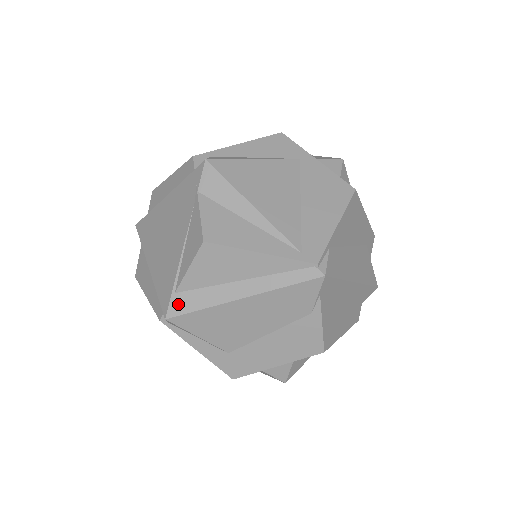
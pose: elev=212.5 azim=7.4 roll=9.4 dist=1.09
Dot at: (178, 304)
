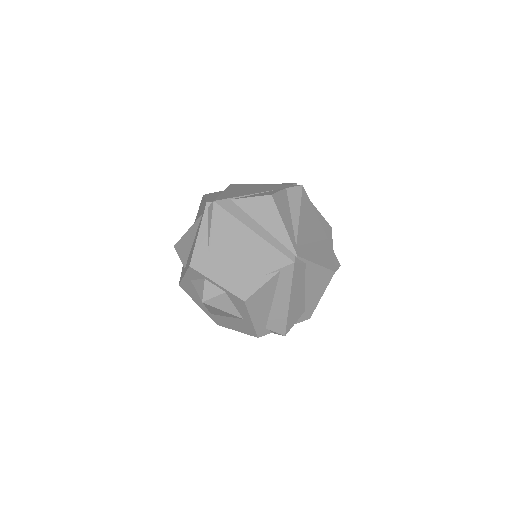
Dot at: (226, 203)
